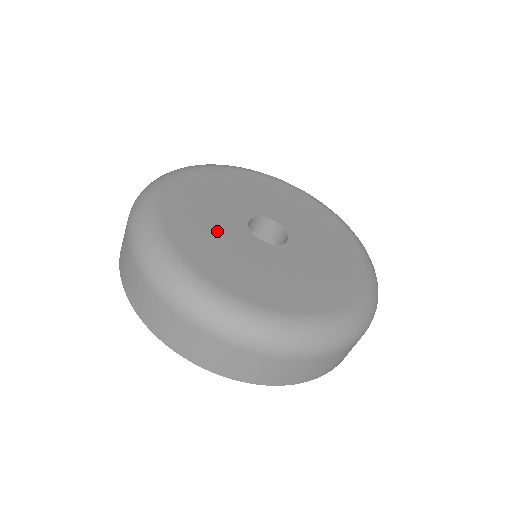
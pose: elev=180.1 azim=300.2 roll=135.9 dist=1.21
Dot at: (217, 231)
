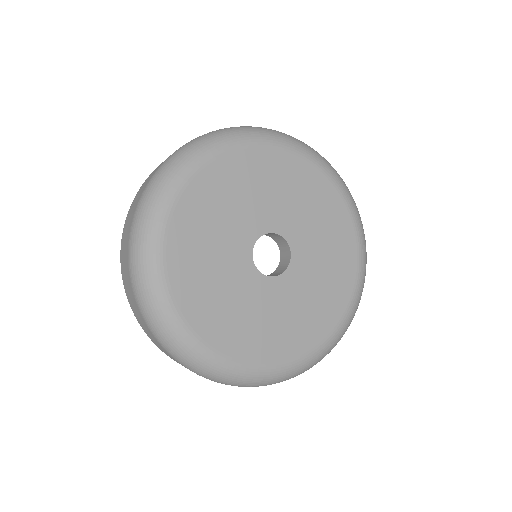
Dot at: (221, 277)
